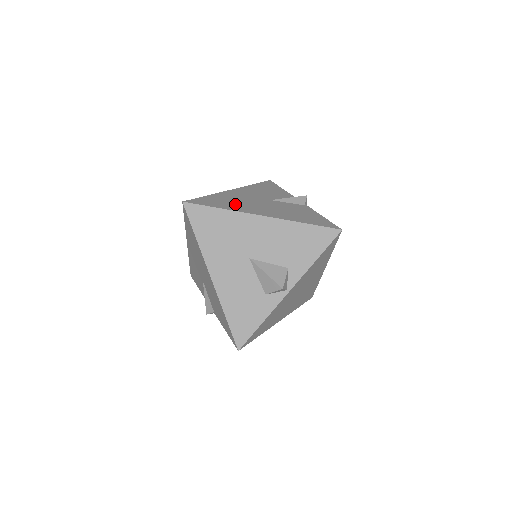
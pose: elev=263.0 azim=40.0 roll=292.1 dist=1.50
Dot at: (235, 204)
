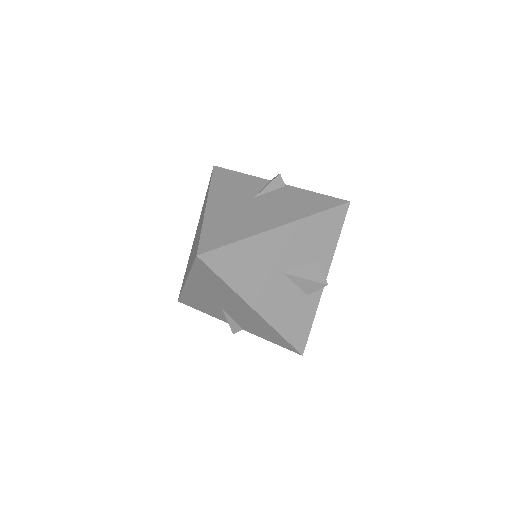
Dot at: (239, 225)
